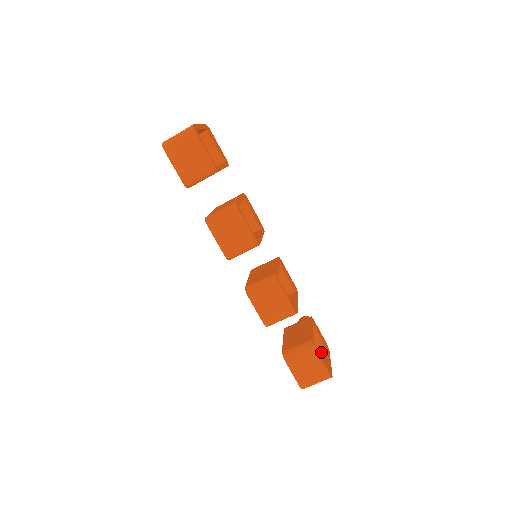
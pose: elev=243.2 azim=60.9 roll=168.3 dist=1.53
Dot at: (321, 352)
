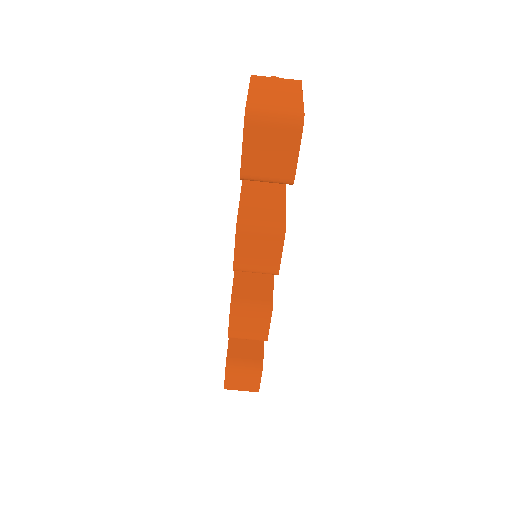
Dot at: occluded
